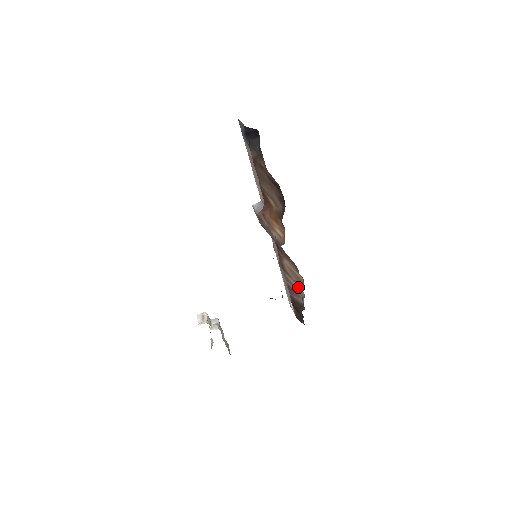
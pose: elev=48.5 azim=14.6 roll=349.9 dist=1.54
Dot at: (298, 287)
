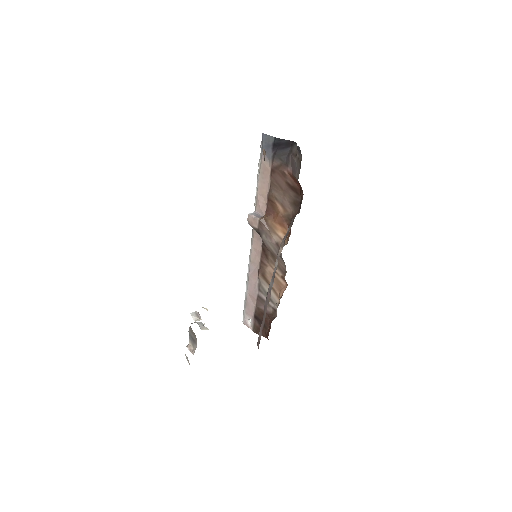
Dot at: (274, 295)
